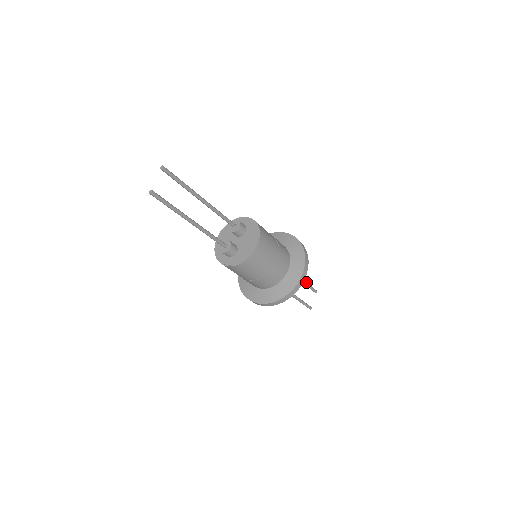
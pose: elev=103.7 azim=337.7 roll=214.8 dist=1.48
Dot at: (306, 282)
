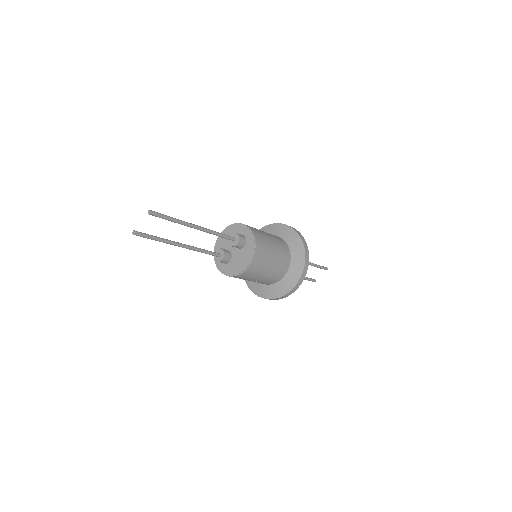
Dot at: (316, 265)
